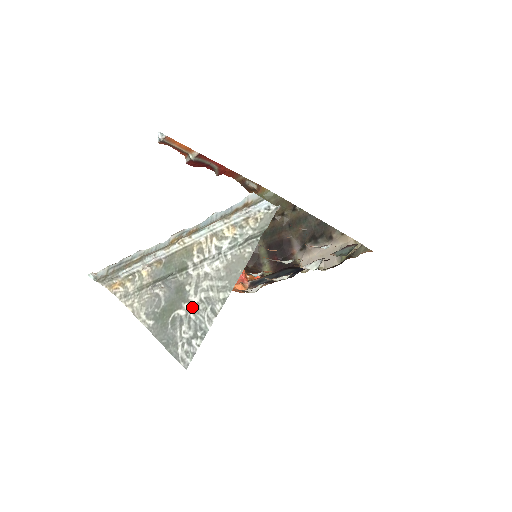
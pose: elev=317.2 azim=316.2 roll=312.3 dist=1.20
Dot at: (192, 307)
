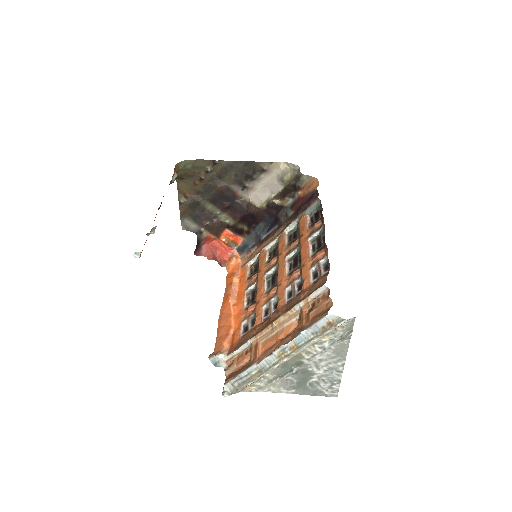
Dot at: (321, 375)
